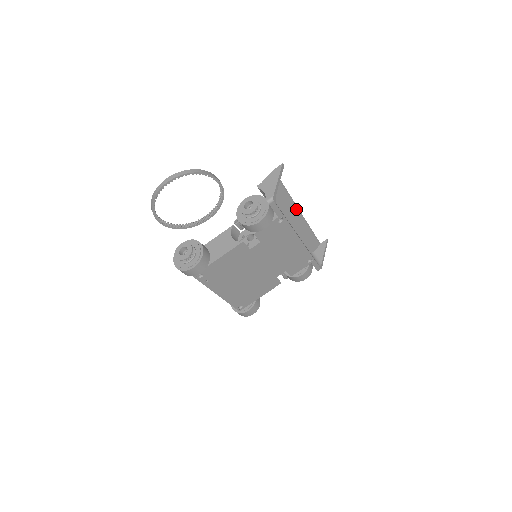
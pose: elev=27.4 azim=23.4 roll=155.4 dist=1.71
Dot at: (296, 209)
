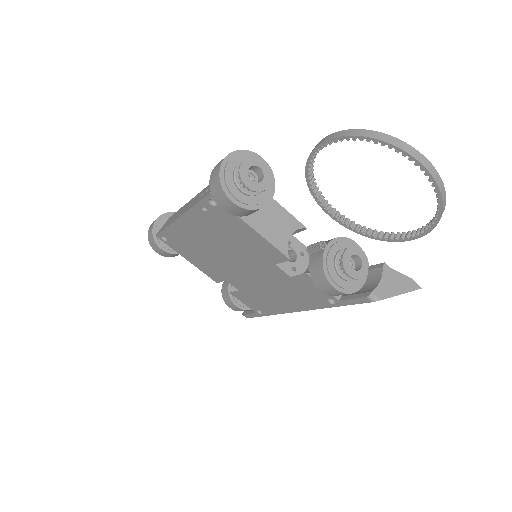
Dot at: occluded
